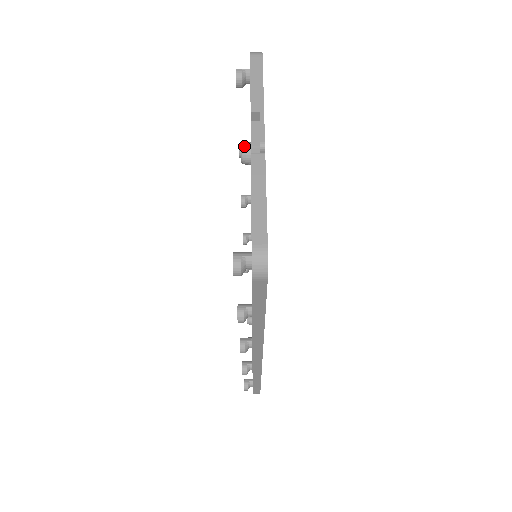
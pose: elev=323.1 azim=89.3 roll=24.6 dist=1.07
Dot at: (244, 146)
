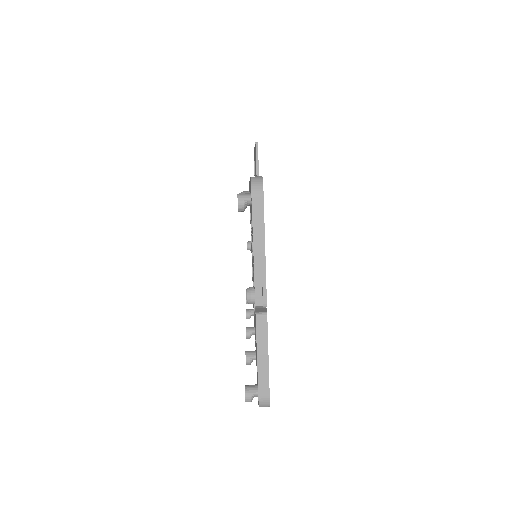
Dot at: (249, 296)
